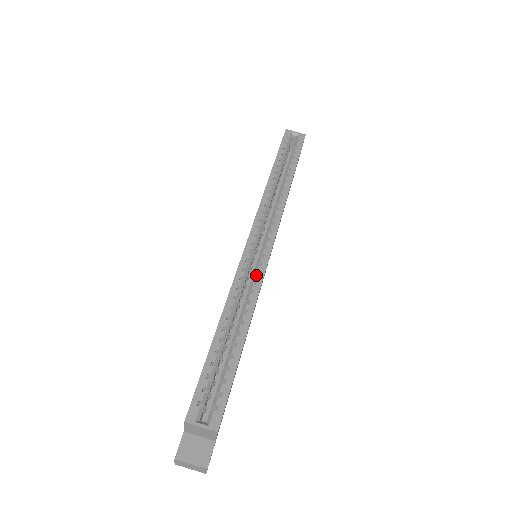
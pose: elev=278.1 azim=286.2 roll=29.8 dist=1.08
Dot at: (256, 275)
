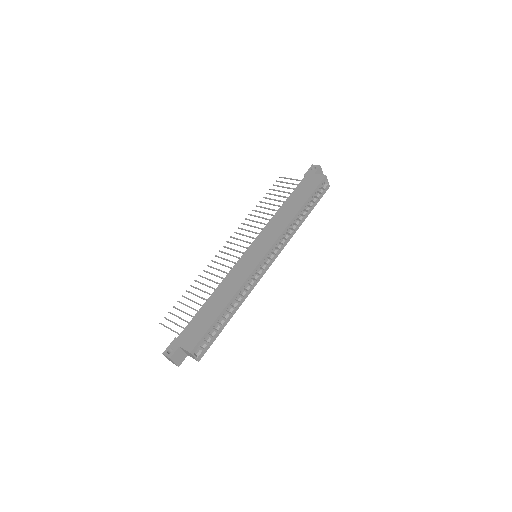
Dot at: (255, 282)
